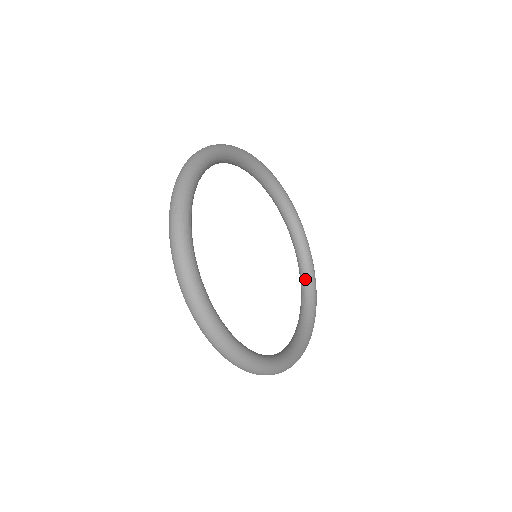
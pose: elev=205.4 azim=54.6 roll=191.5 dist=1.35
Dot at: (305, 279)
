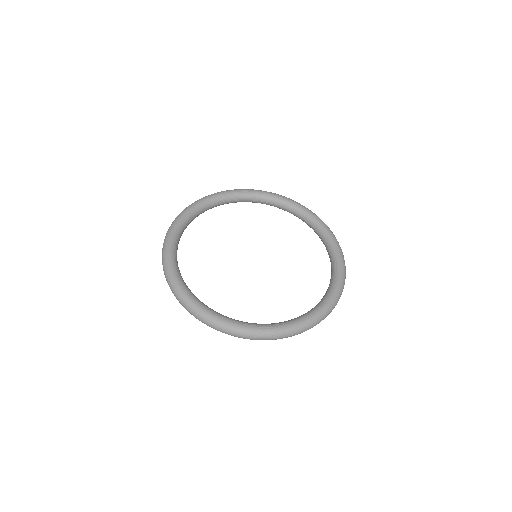
Dot at: (331, 264)
